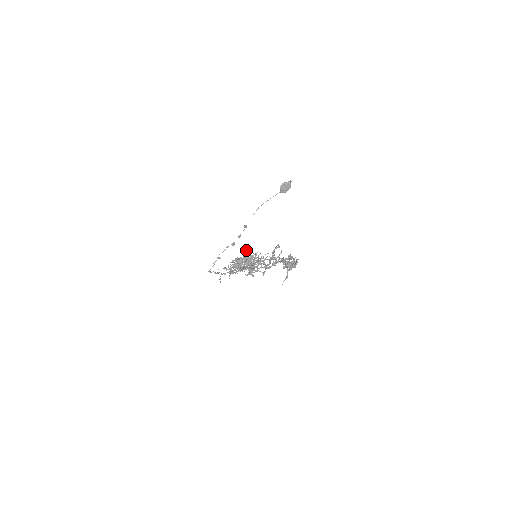
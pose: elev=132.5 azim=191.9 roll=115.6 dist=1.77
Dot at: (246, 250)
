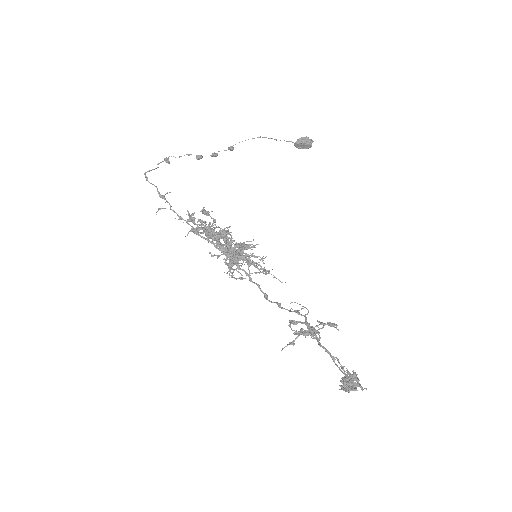
Dot at: (253, 240)
